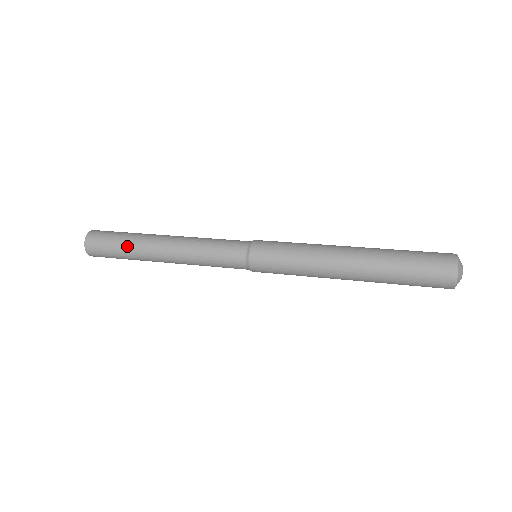
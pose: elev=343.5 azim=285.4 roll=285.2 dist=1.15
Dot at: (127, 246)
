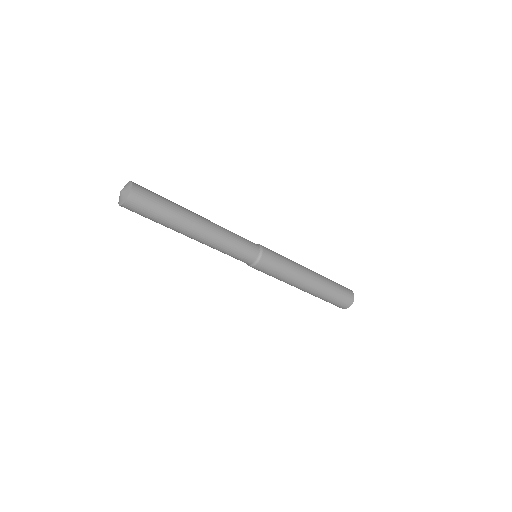
Dot at: (171, 213)
